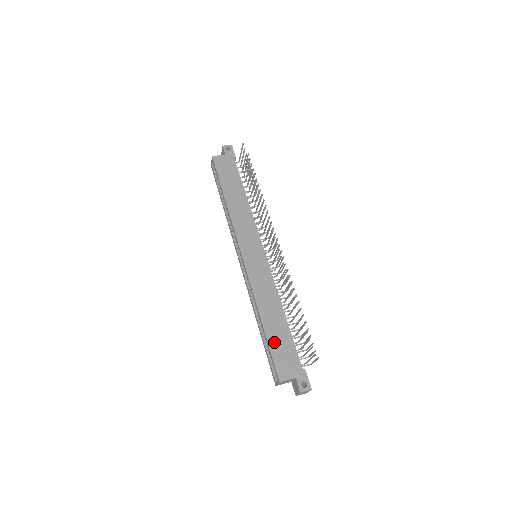
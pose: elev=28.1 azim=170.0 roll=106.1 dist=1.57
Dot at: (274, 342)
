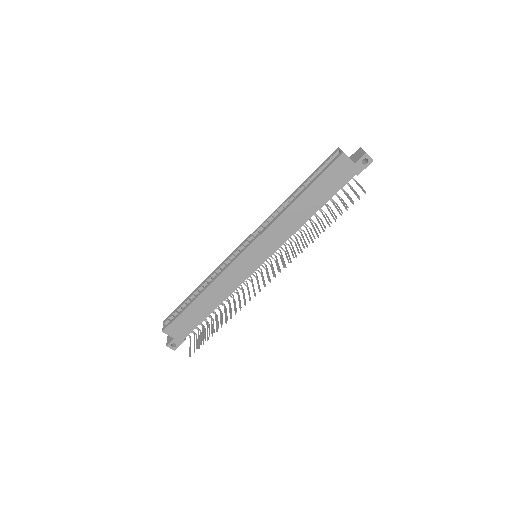
Dot at: (188, 313)
